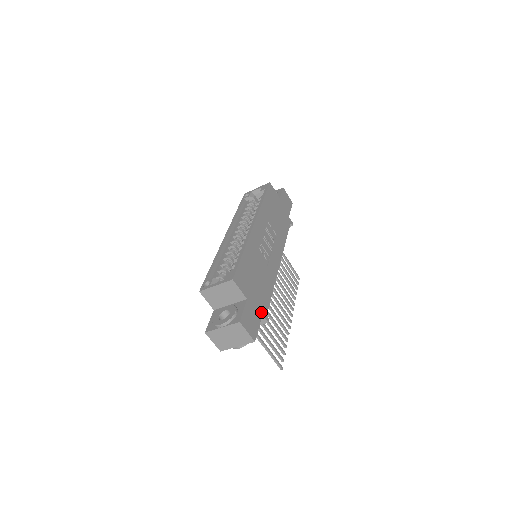
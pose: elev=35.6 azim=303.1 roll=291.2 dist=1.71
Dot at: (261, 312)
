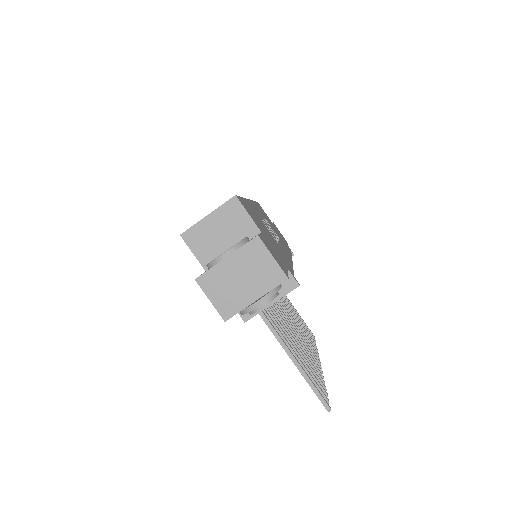
Dot at: (285, 265)
